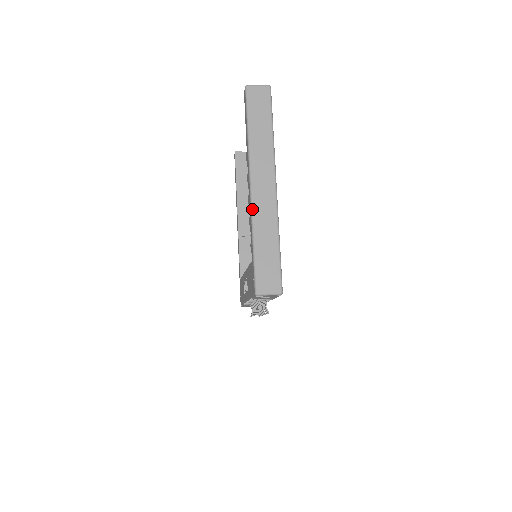
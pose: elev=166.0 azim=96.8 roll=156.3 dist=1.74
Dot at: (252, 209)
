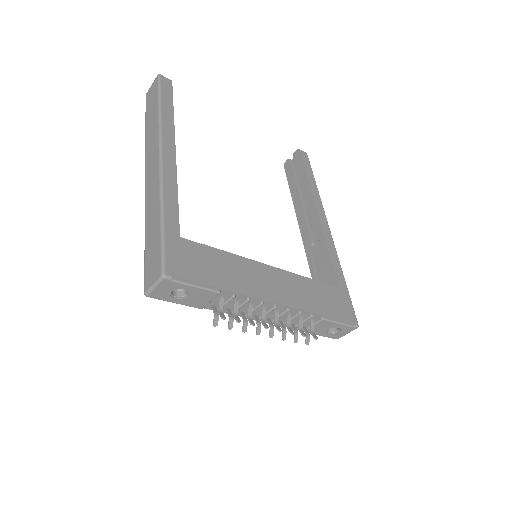
Dot at: (145, 200)
